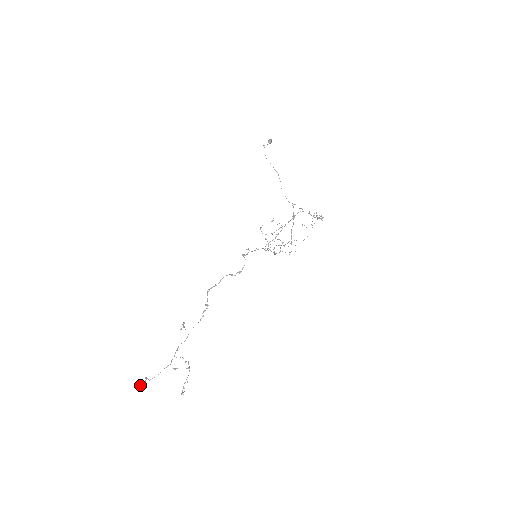
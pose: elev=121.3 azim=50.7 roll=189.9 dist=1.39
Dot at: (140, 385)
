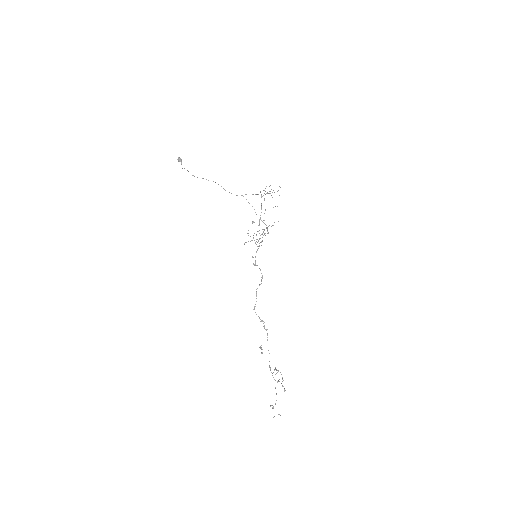
Dot at: occluded
